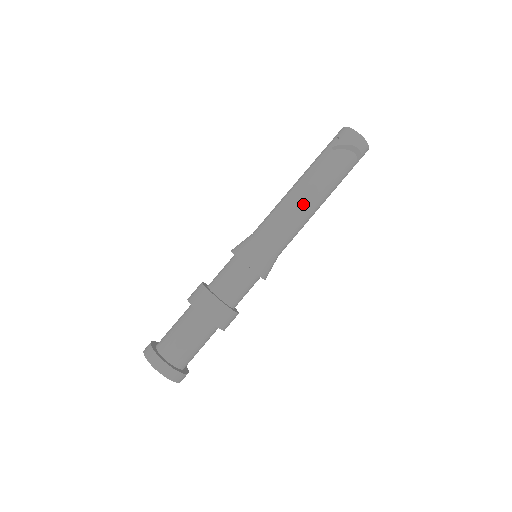
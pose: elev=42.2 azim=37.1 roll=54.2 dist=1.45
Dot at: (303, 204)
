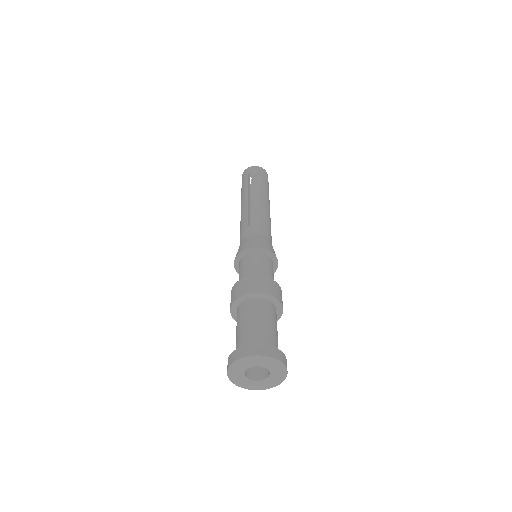
Dot at: (265, 208)
